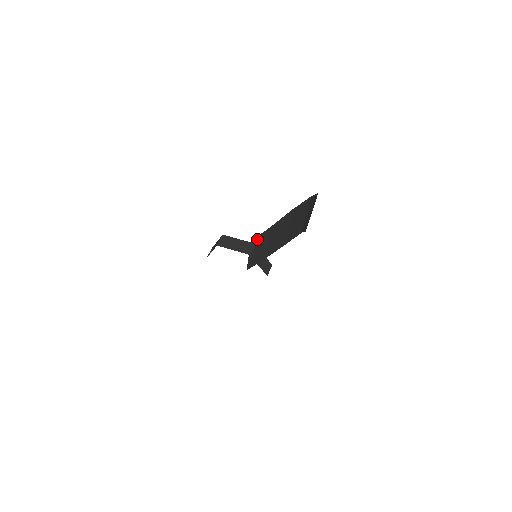
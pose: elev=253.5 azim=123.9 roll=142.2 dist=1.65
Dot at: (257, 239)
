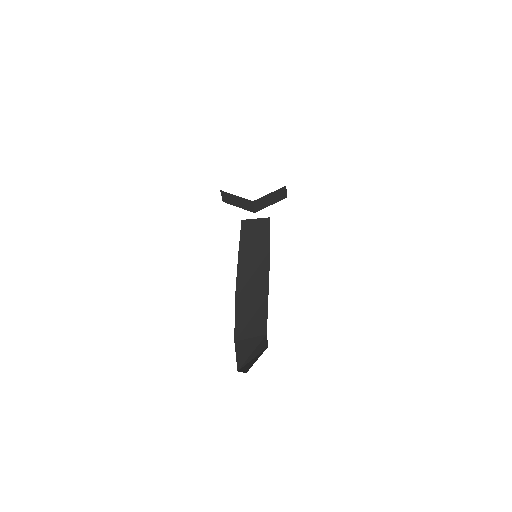
Dot at: occluded
